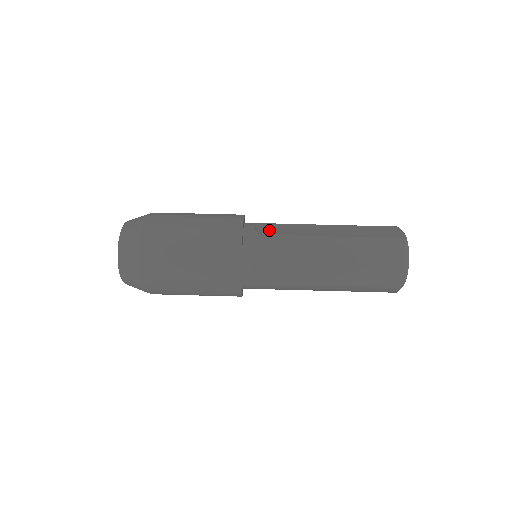
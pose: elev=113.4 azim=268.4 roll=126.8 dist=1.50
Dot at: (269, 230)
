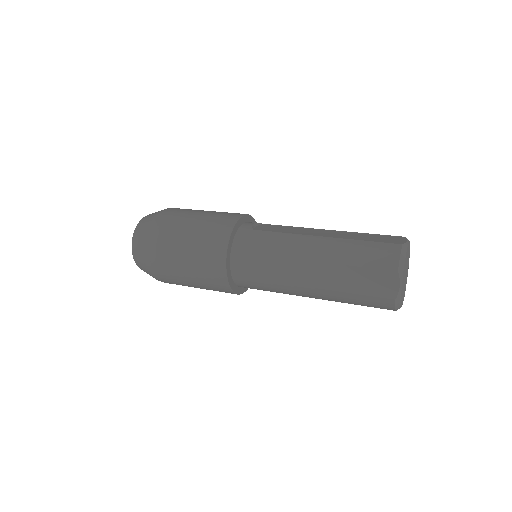
Dot at: occluded
